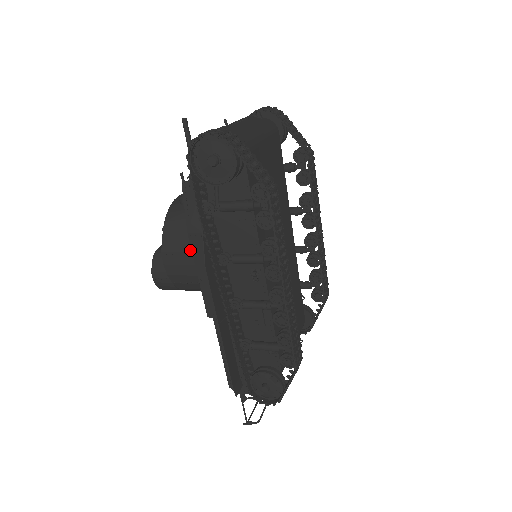
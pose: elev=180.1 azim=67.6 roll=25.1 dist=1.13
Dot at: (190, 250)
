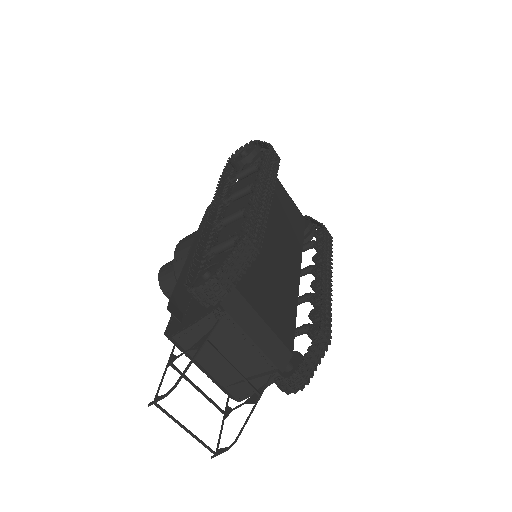
Dot at: occluded
